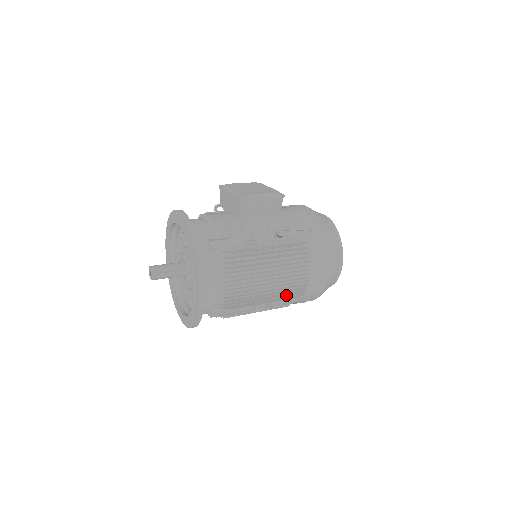
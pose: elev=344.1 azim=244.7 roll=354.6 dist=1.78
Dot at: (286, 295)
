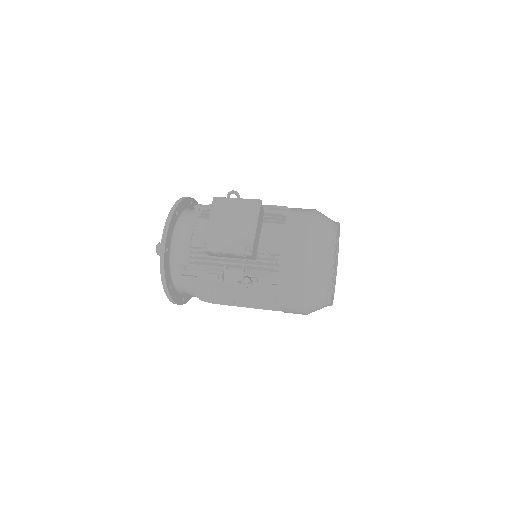
Dot at: occluded
